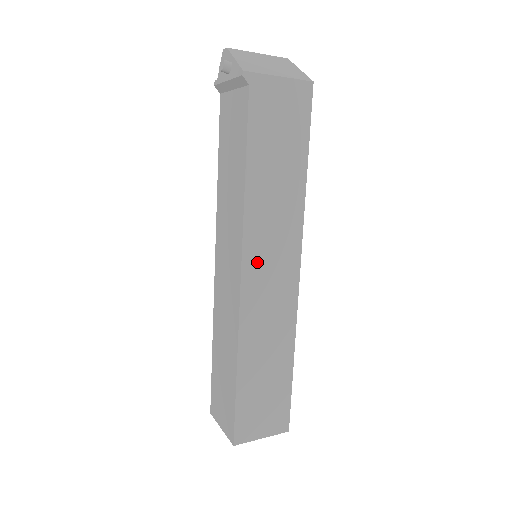
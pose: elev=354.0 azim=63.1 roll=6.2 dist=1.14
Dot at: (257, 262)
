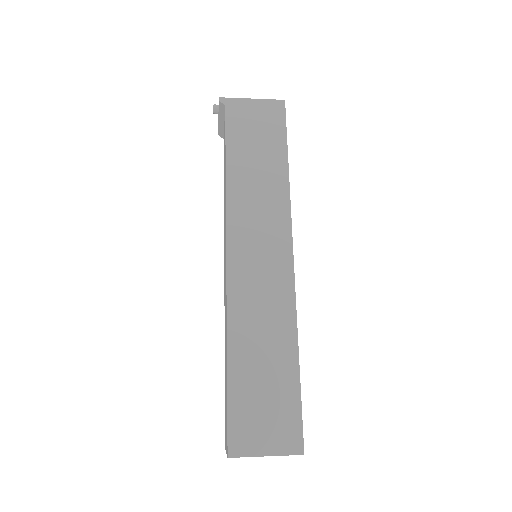
Dot at: (243, 244)
